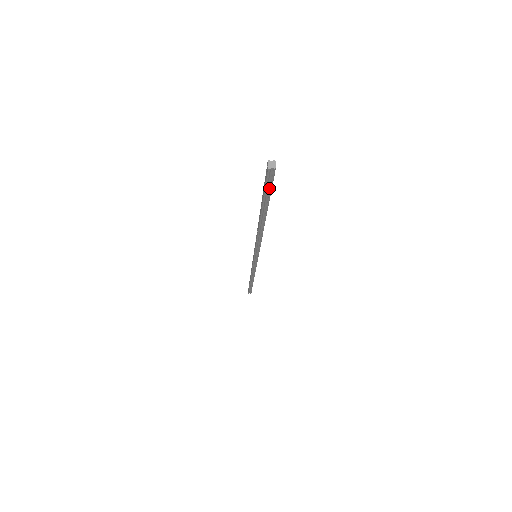
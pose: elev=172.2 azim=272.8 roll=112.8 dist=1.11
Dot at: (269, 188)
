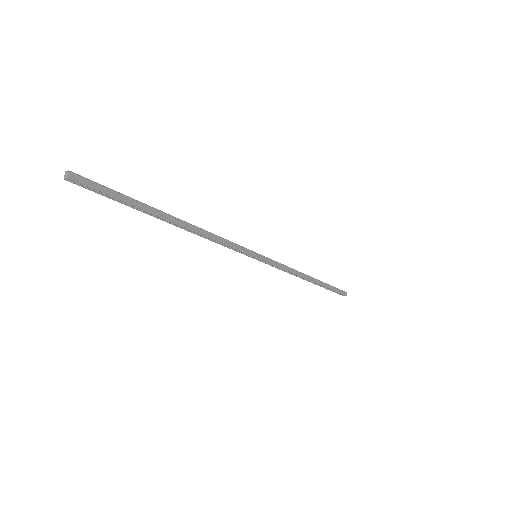
Dot at: (105, 194)
